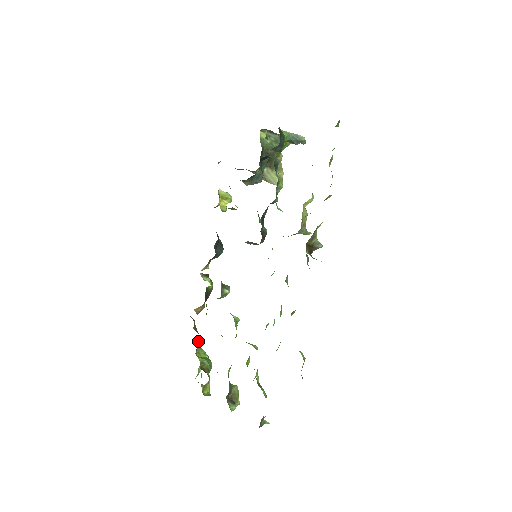
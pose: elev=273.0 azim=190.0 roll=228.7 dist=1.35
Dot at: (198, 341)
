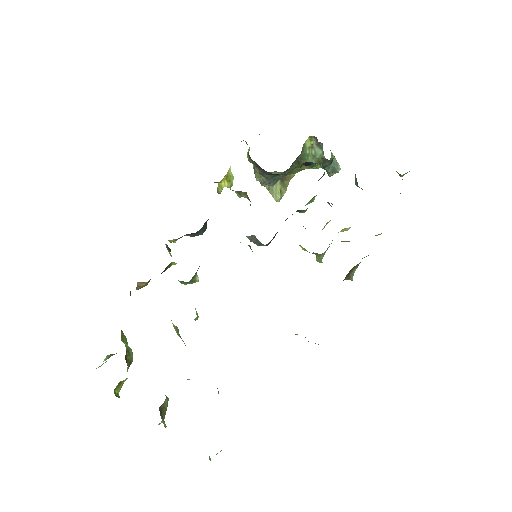
Dot at: occluded
